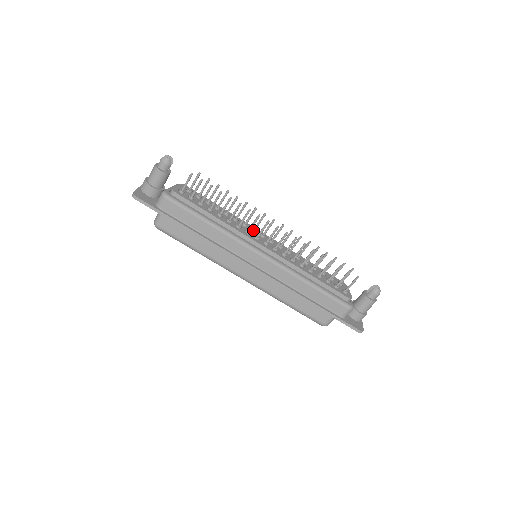
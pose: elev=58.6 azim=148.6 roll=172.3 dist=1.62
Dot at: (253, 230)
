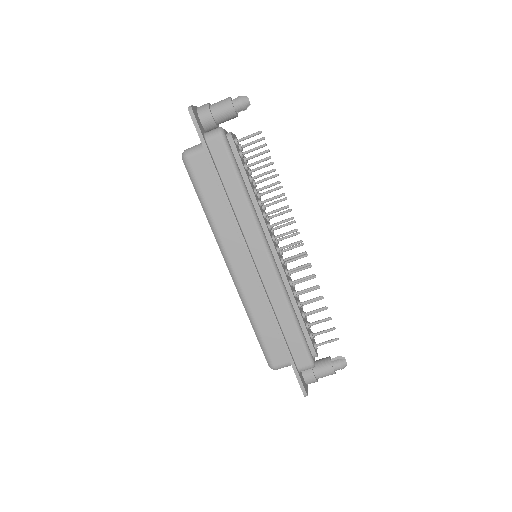
Dot at: (272, 229)
